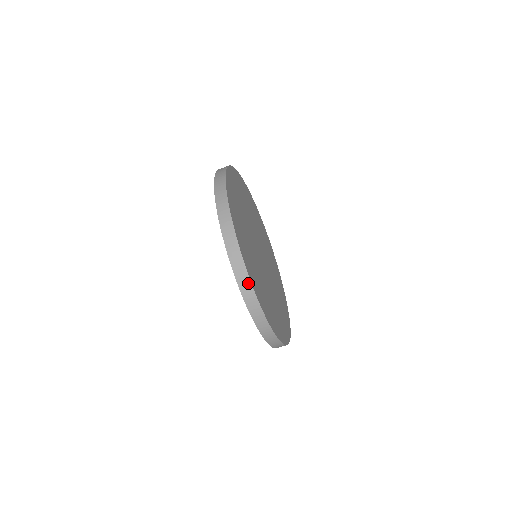
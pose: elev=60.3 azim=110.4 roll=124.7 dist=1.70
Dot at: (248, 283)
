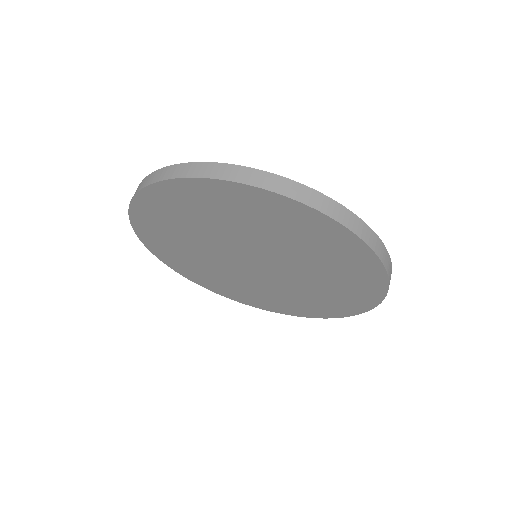
Dot at: (155, 174)
